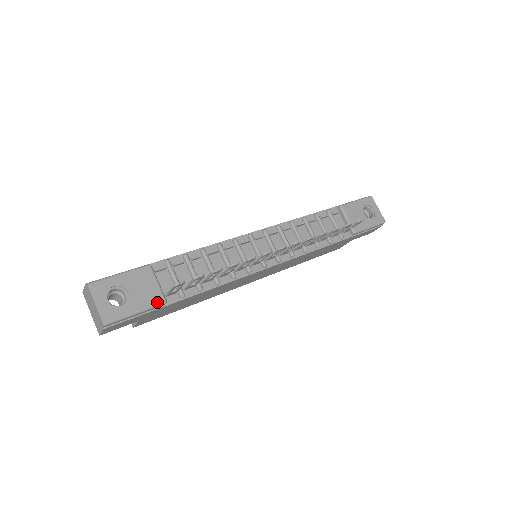
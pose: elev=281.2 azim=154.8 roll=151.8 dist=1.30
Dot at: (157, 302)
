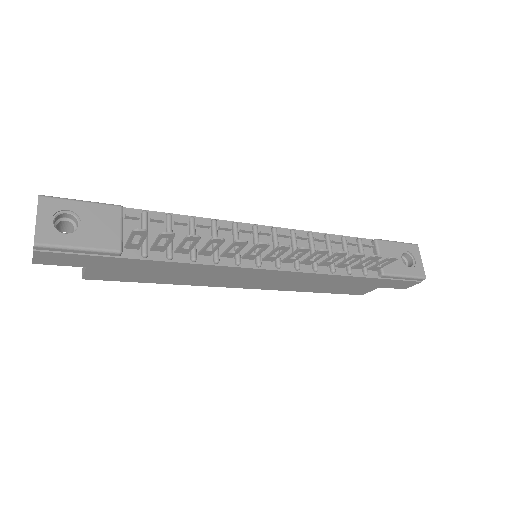
Dot at: (110, 247)
